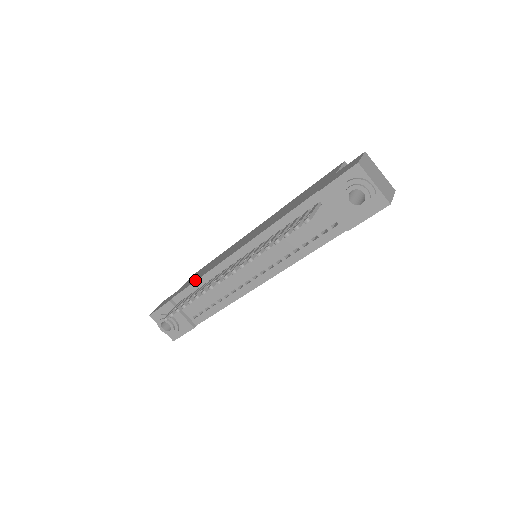
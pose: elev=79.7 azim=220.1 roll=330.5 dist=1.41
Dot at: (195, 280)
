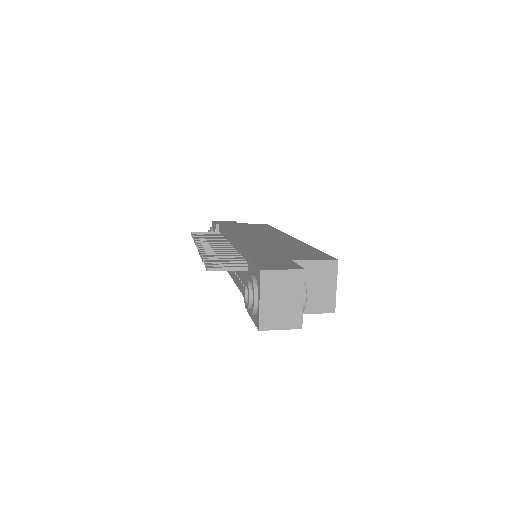
Dot at: (227, 228)
